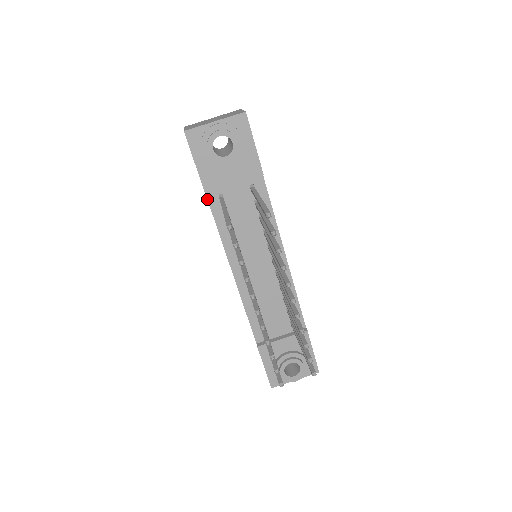
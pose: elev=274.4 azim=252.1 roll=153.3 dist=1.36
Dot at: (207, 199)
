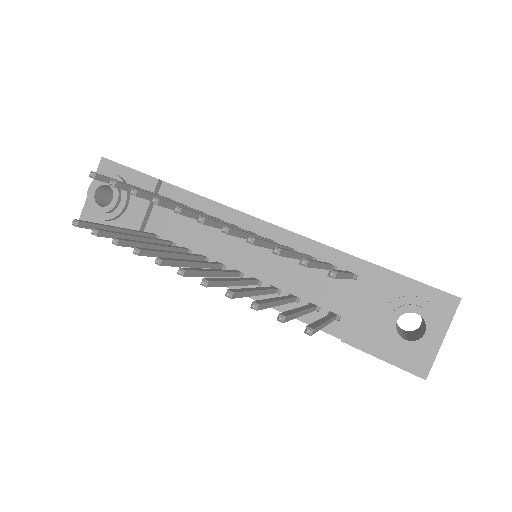
Dot at: occluded
